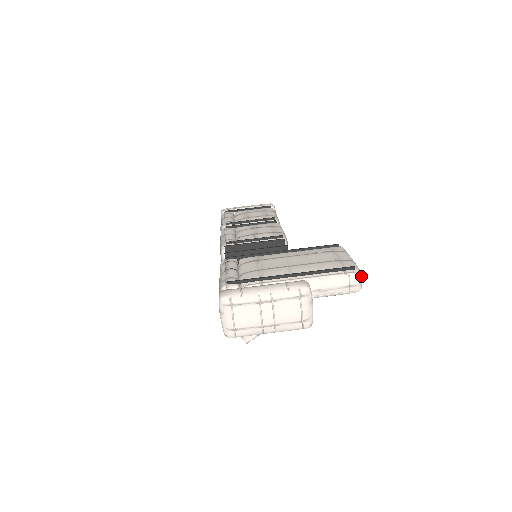
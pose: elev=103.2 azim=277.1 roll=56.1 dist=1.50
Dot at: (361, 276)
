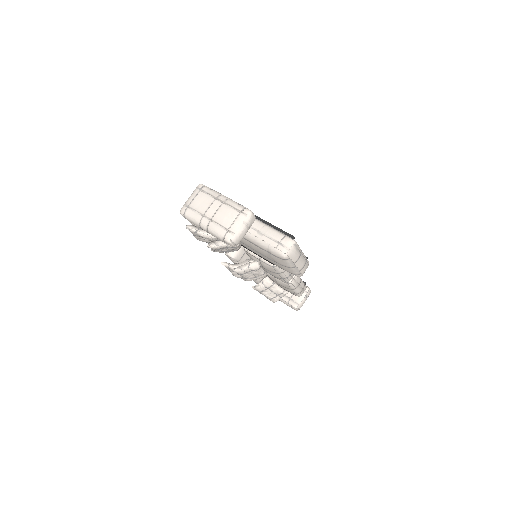
Dot at: (293, 245)
